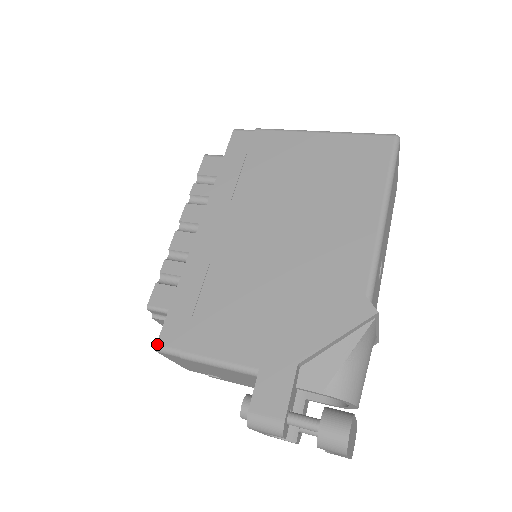
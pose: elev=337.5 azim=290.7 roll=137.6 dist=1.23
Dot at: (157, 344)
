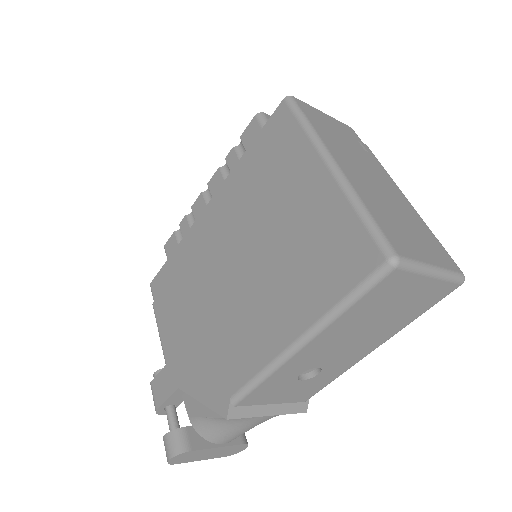
Dot at: (150, 284)
